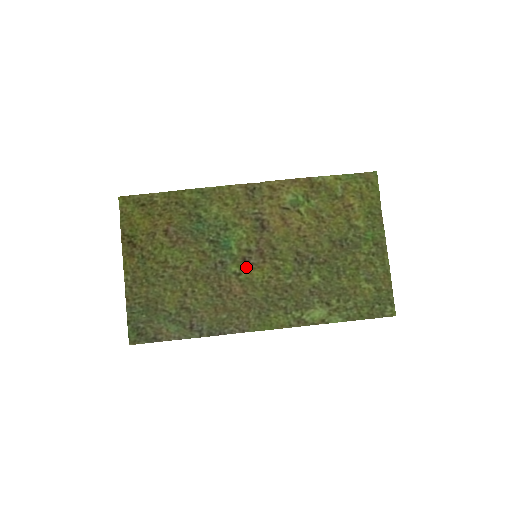
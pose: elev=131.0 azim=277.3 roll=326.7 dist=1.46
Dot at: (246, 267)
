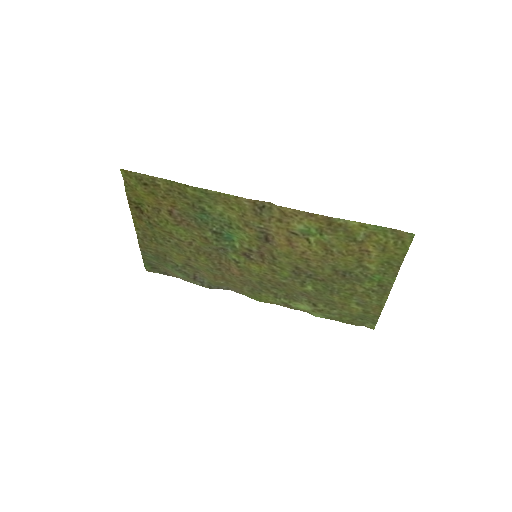
Dot at: (245, 260)
